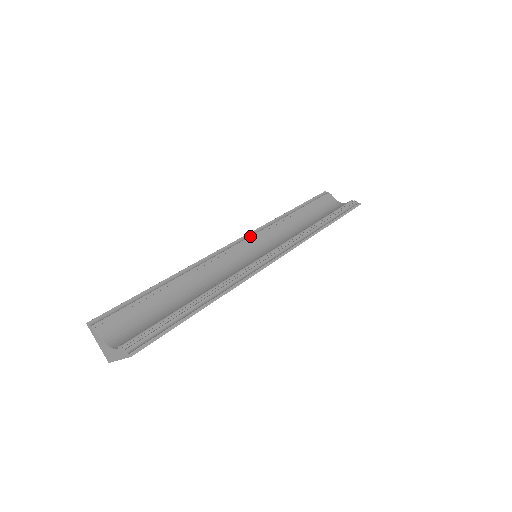
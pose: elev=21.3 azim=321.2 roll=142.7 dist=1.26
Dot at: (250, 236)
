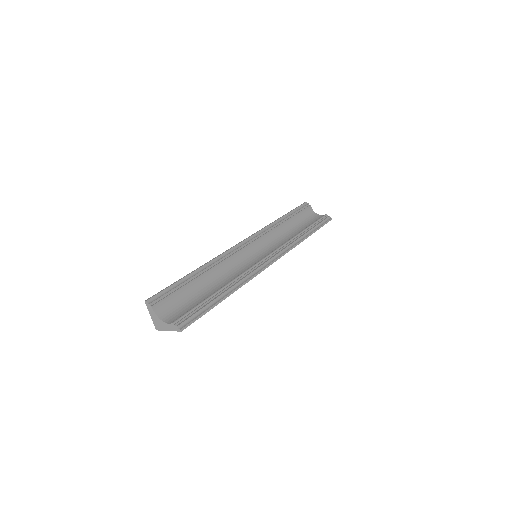
Dot at: (252, 239)
